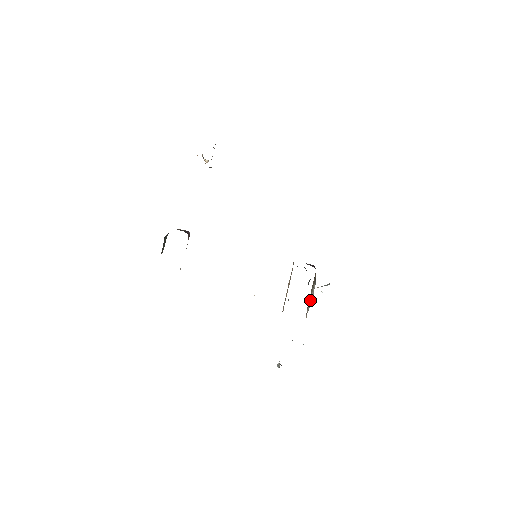
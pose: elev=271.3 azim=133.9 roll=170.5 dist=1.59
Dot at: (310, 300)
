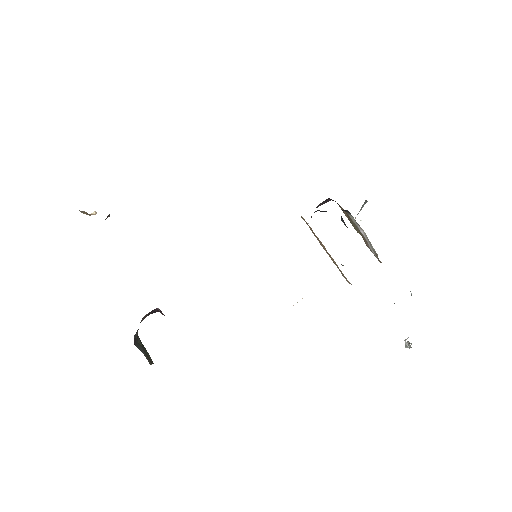
Dot at: (365, 240)
